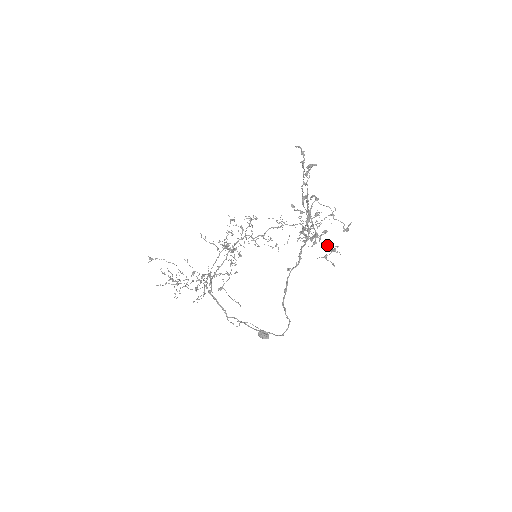
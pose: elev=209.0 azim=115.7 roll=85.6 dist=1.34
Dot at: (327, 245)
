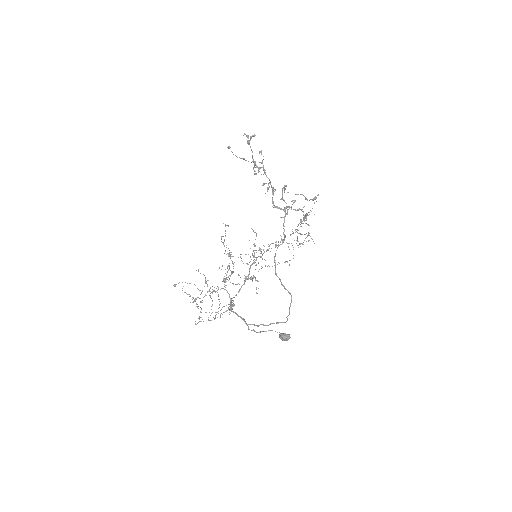
Dot at: (297, 209)
